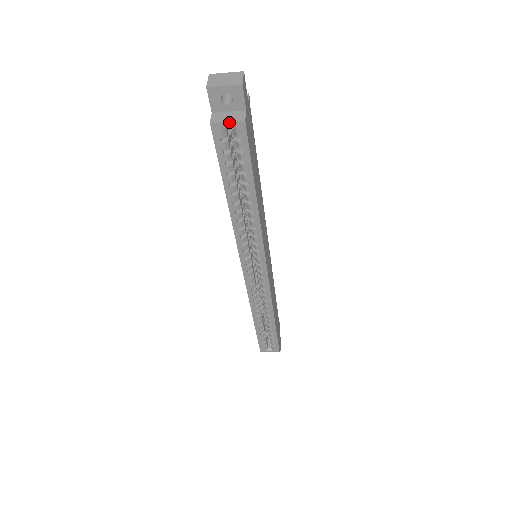
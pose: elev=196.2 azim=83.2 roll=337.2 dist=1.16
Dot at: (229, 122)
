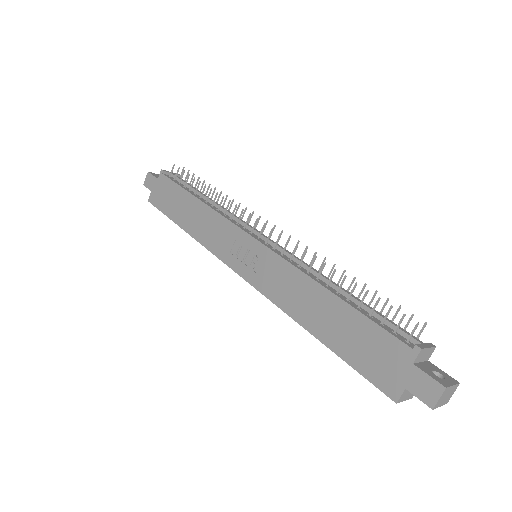
Dot at: (405, 400)
